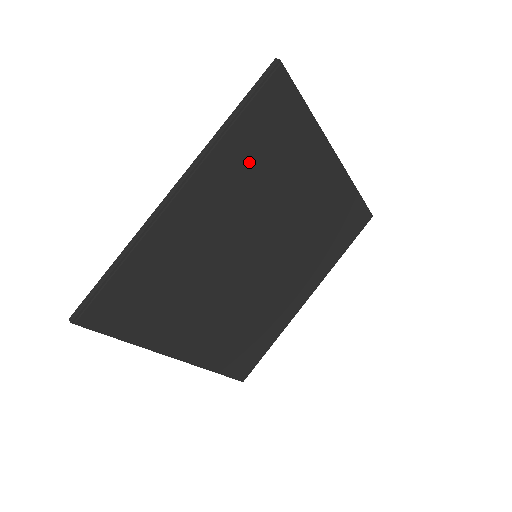
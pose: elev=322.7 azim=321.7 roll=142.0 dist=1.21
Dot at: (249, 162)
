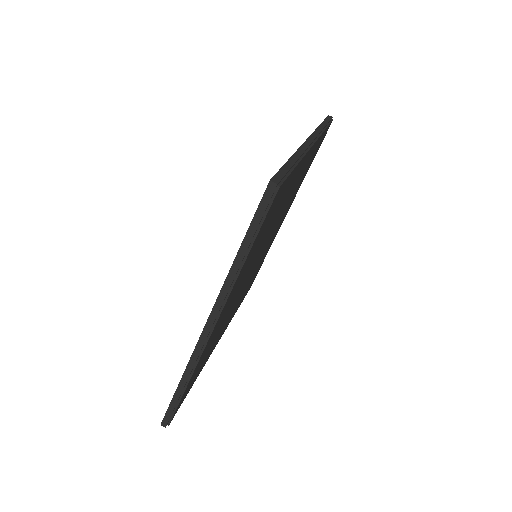
Dot at: (255, 250)
